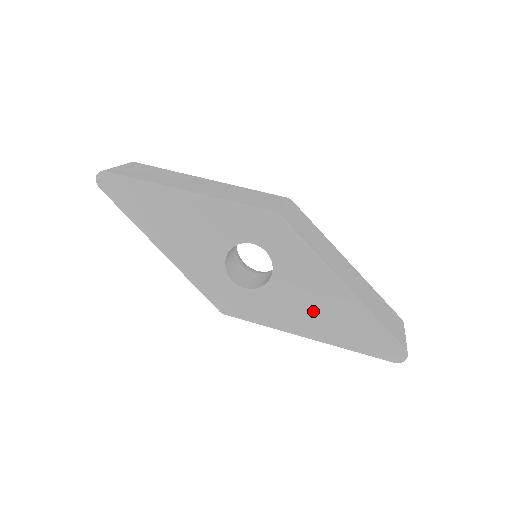
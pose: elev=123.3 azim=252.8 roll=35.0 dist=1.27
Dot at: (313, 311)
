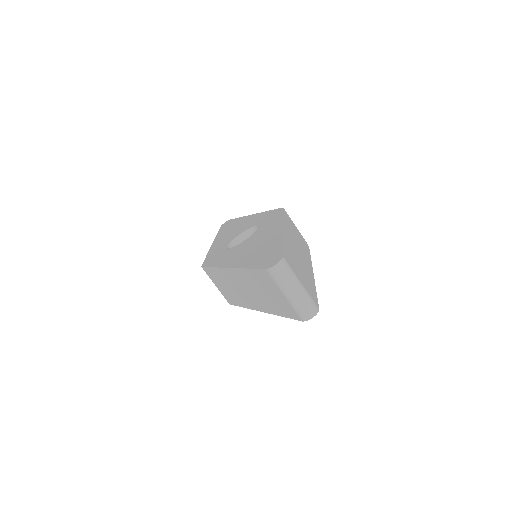
Dot at: (250, 250)
